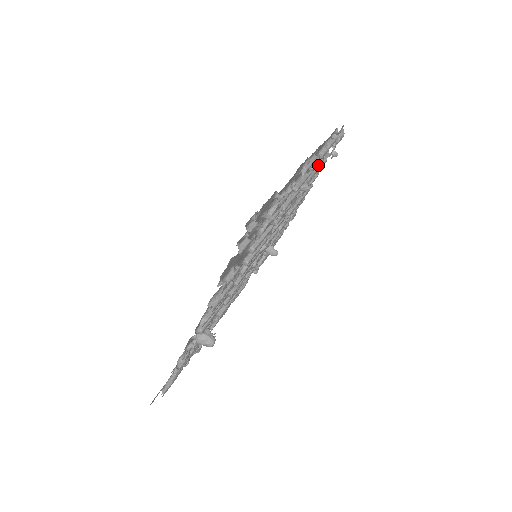
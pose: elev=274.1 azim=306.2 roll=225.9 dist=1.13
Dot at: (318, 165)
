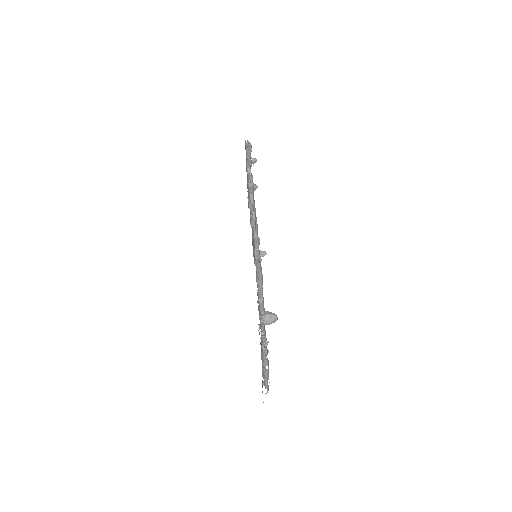
Dot at: occluded
